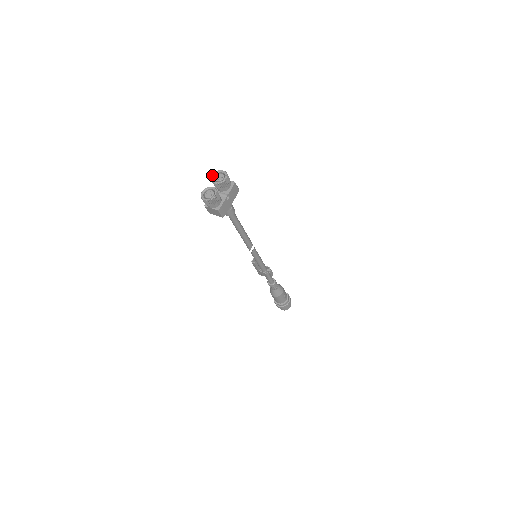
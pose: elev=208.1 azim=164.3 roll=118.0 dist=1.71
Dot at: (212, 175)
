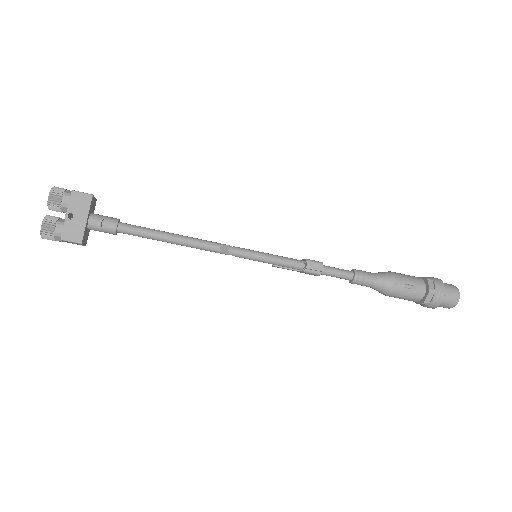
Dot at: occluded
